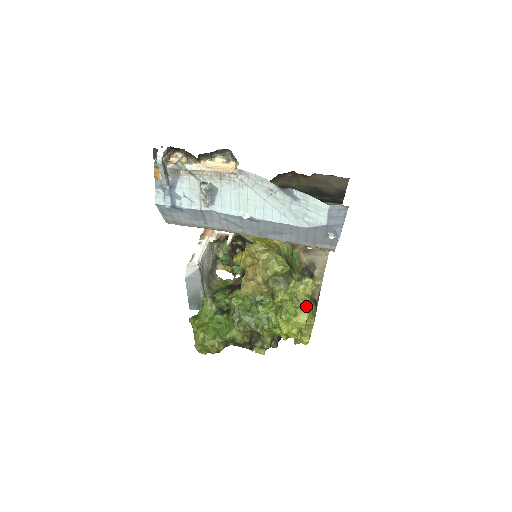
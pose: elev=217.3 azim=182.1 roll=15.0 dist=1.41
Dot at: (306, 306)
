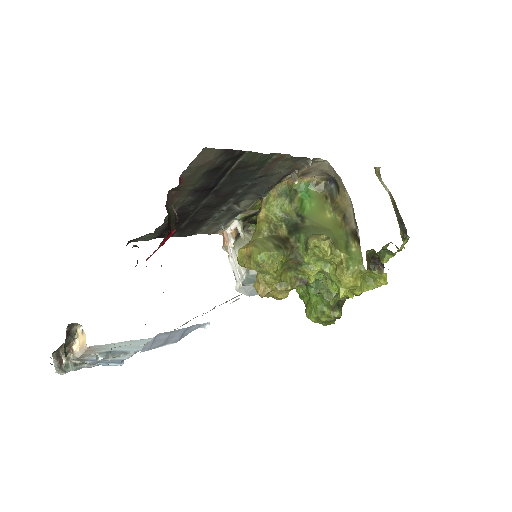
Dot at: (340, 264)
